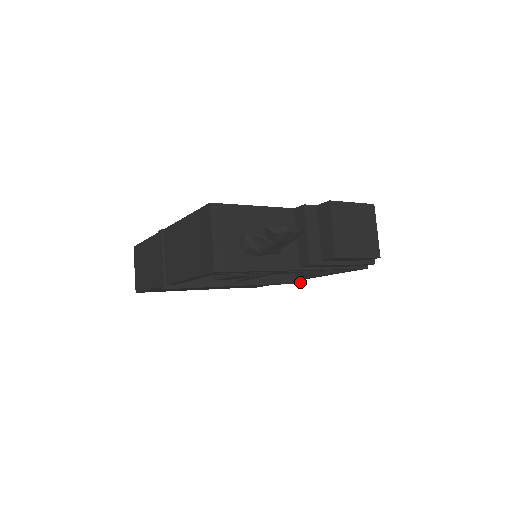
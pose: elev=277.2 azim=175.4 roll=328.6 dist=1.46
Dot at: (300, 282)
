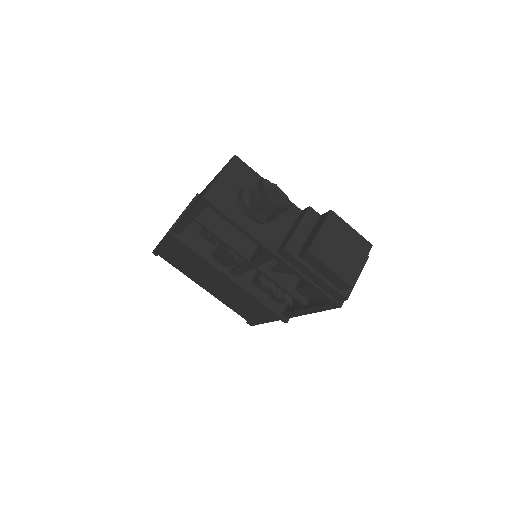
Dot at: (285, 319)
